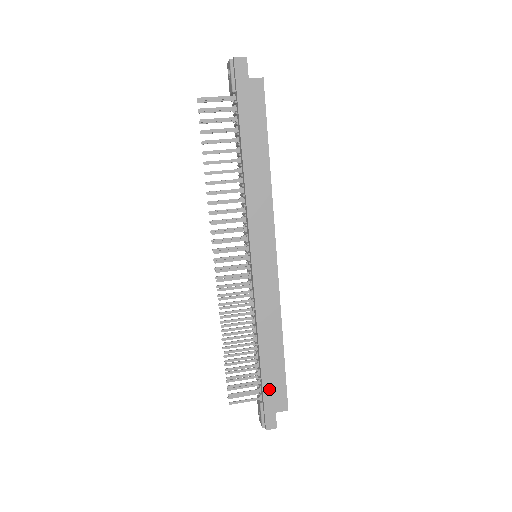
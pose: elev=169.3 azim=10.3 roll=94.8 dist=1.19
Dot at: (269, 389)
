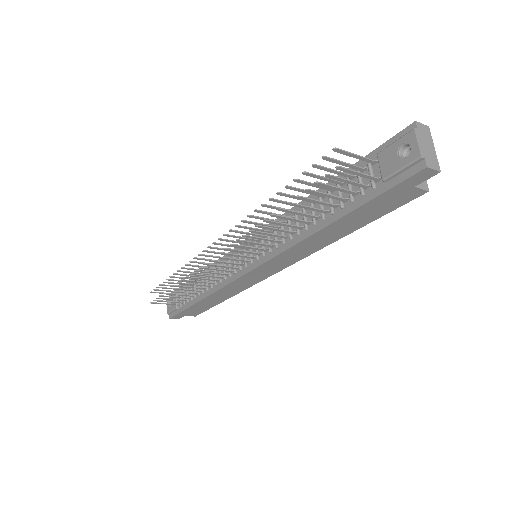
Dot at: (191, 310)
